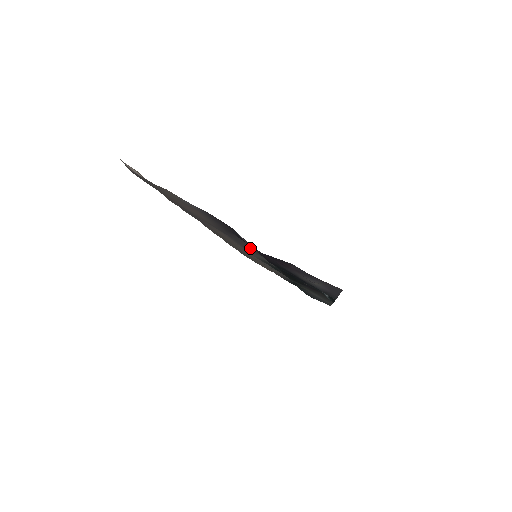
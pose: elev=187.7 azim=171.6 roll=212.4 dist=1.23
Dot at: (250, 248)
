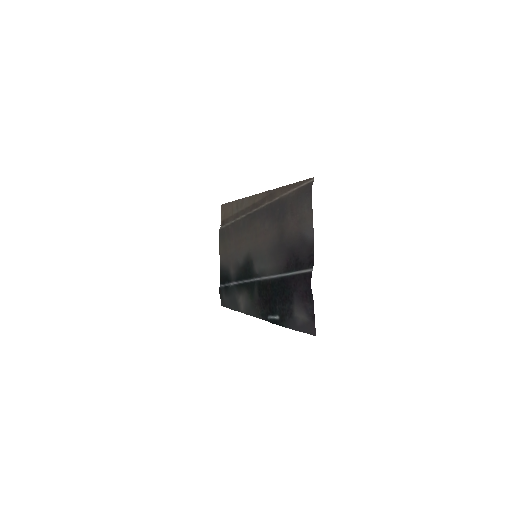
Dot at: (278, 261)
